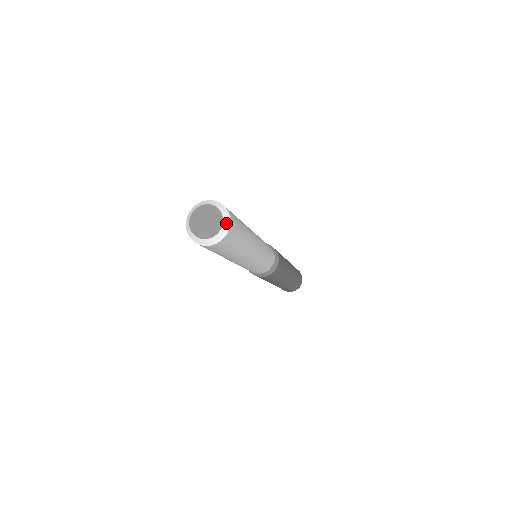
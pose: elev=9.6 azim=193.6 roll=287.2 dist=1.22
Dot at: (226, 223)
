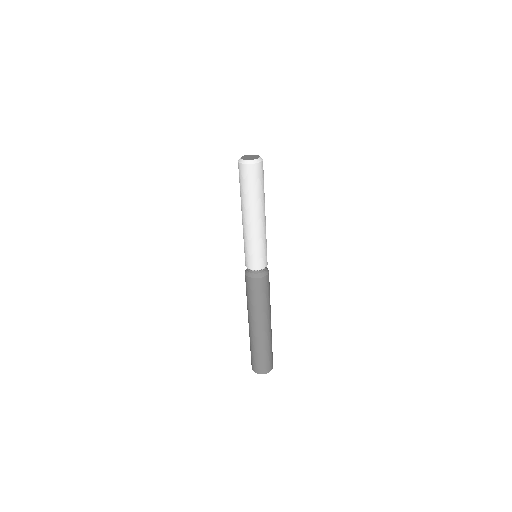
Dot at: (260, 159)
